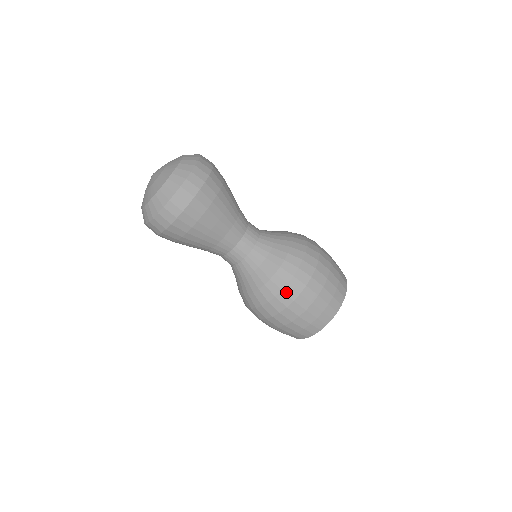
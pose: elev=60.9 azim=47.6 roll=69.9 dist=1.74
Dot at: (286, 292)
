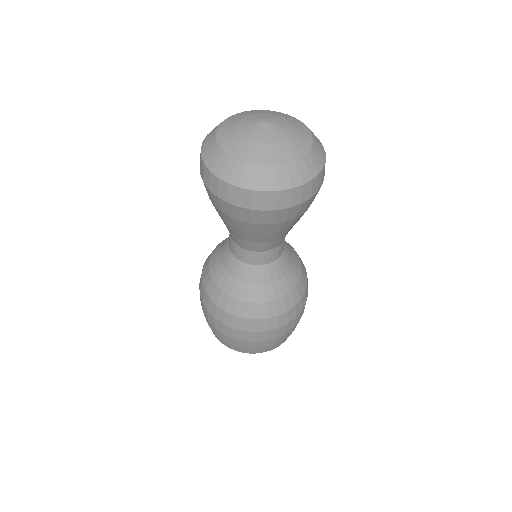
Dot at: (226, 315)
